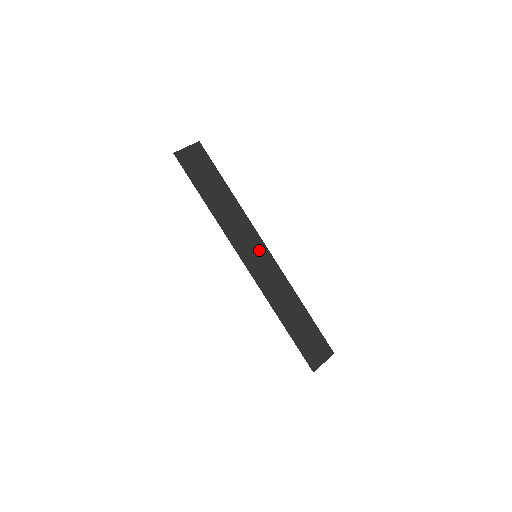
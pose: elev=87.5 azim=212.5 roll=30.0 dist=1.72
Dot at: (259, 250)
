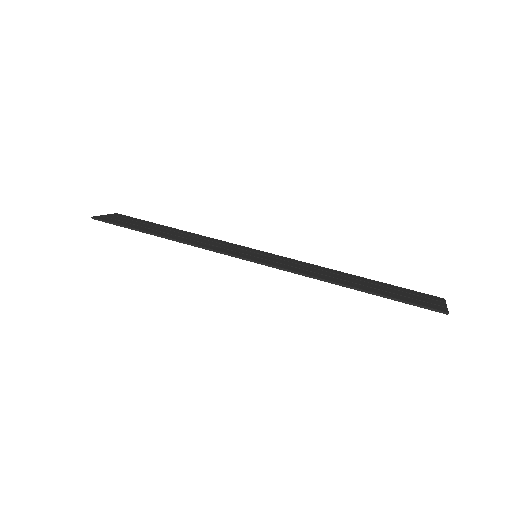
Dot at: (255, 252)
